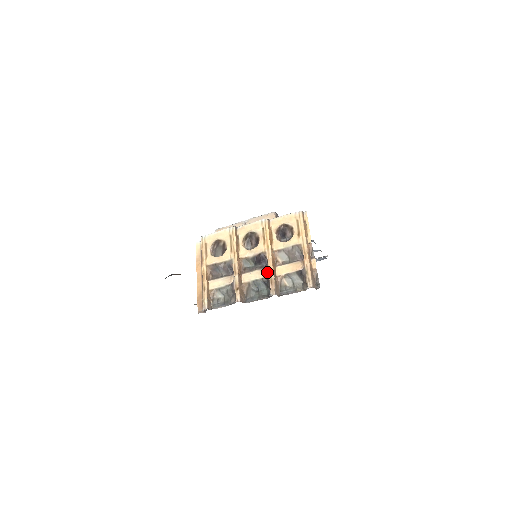
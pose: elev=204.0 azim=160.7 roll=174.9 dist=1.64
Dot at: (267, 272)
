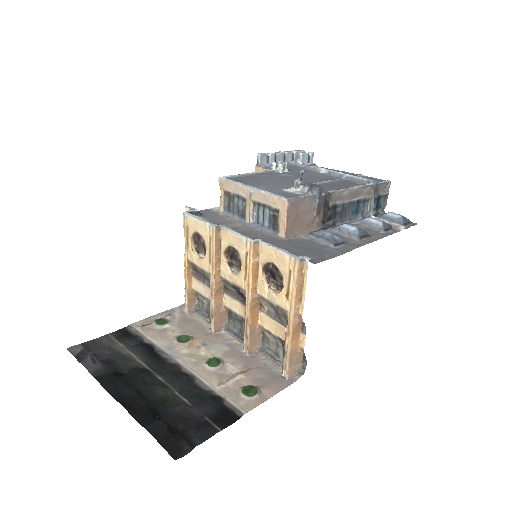
Dot at: (246, 315)
